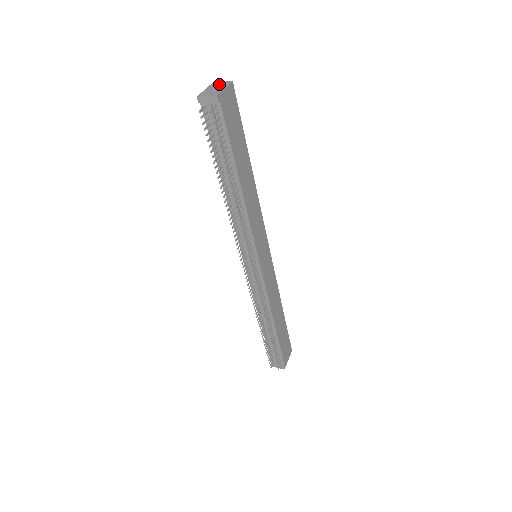
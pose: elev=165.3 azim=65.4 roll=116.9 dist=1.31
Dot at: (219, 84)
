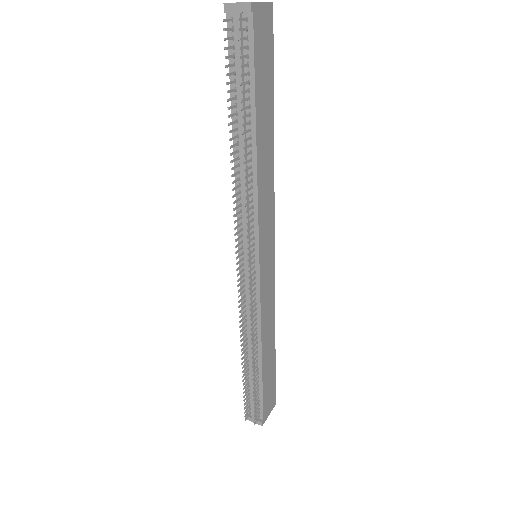
Dot at: occluded
